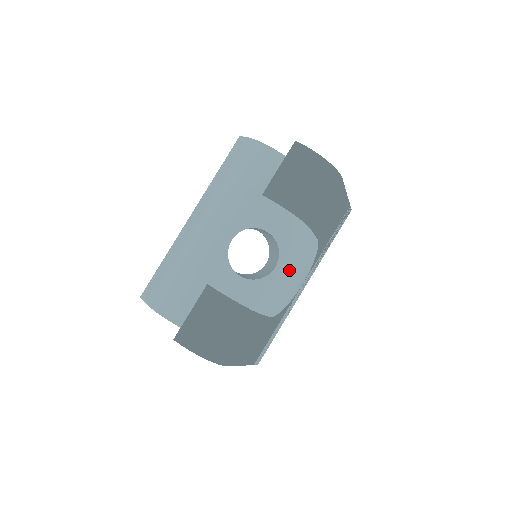
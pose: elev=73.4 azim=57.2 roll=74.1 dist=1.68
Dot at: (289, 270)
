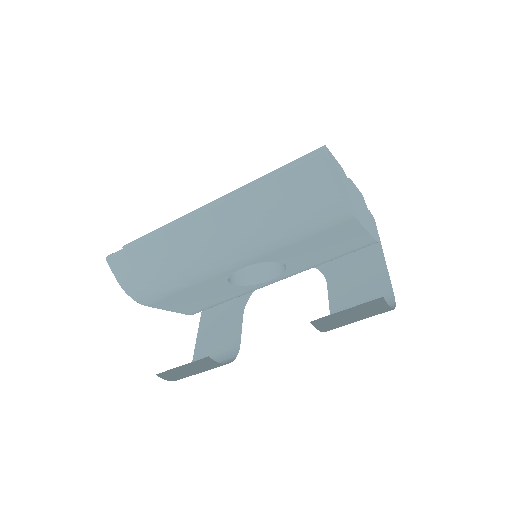
Dot at: occluded
